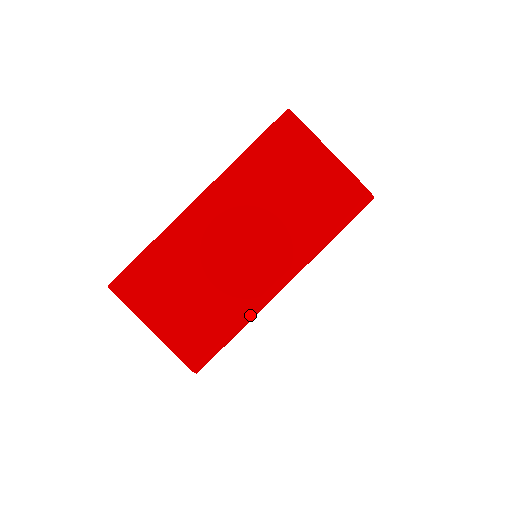
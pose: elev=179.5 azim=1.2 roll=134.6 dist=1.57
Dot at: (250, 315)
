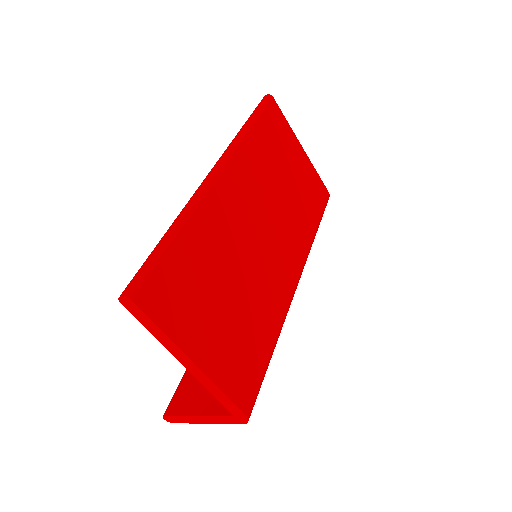
Dot at: occluded
